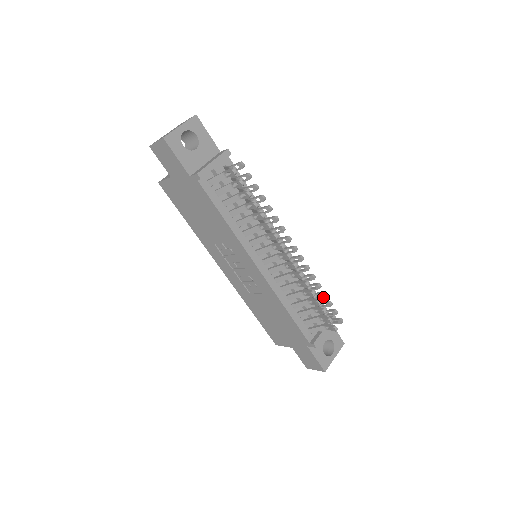
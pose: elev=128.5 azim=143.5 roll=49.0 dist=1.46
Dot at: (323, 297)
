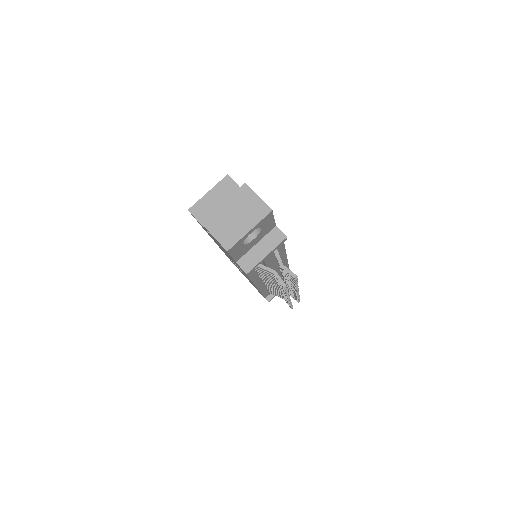
Dot at: (296, 298)
